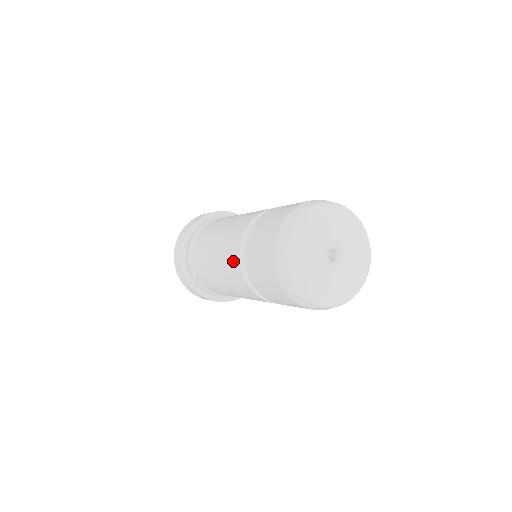
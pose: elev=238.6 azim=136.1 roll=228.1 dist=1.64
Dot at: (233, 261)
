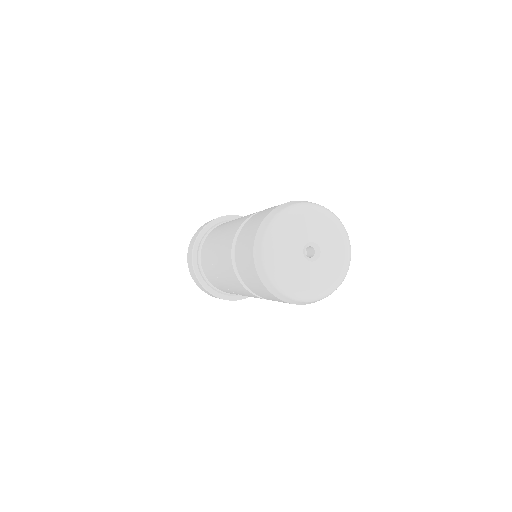
Dot at: (244, 219)
